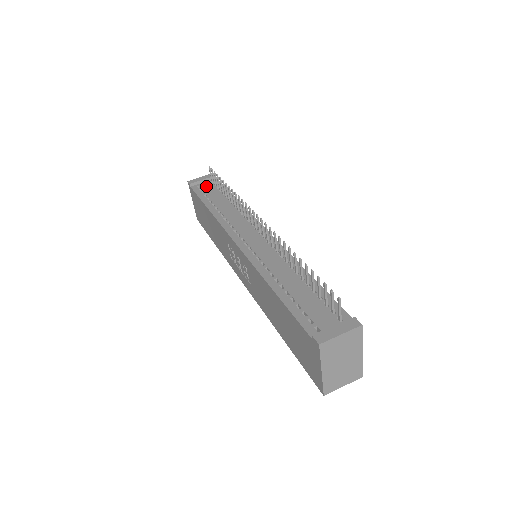
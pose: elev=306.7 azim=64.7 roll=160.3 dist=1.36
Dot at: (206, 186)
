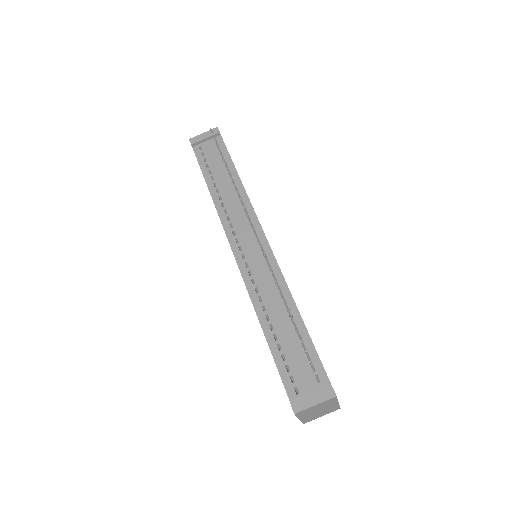
Dot at: (209, 149)
